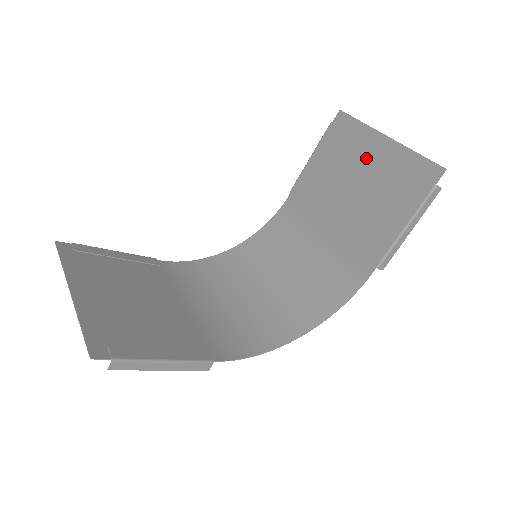
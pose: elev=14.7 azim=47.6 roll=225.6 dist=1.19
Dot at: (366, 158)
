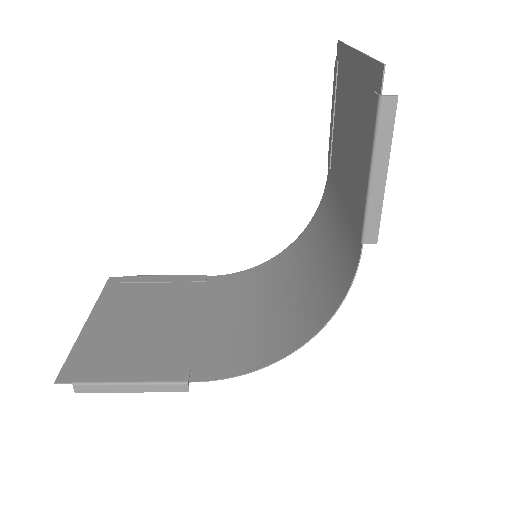
Dot at: (349, 91)
